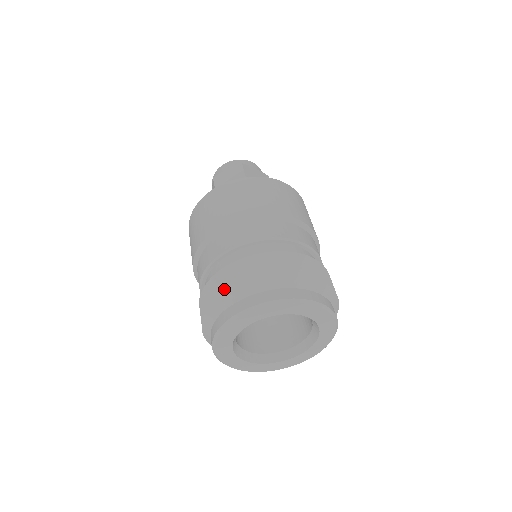
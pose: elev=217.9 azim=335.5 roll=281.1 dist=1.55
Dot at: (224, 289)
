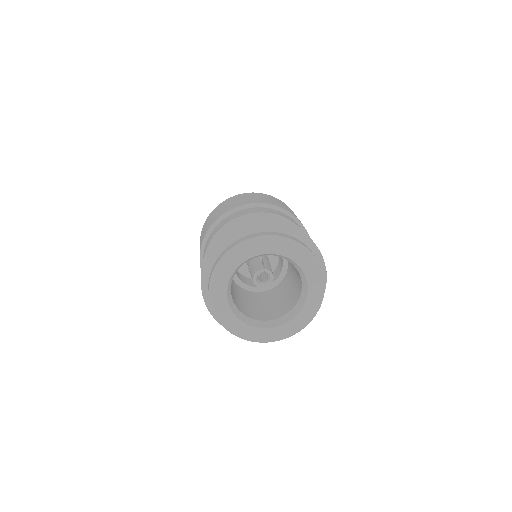
Dot at: occluded
